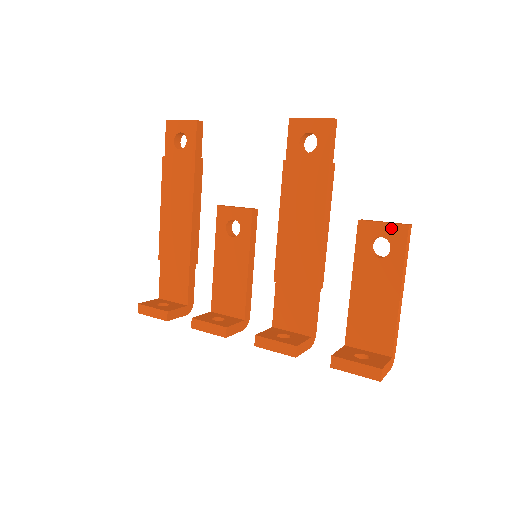
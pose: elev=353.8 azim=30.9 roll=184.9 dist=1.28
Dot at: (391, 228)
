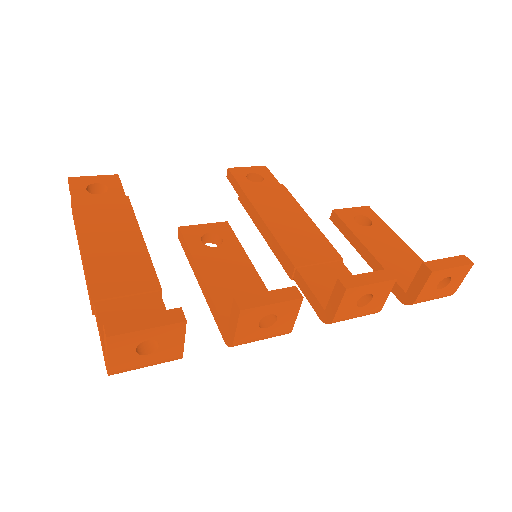
Dot at: (359, 209)
